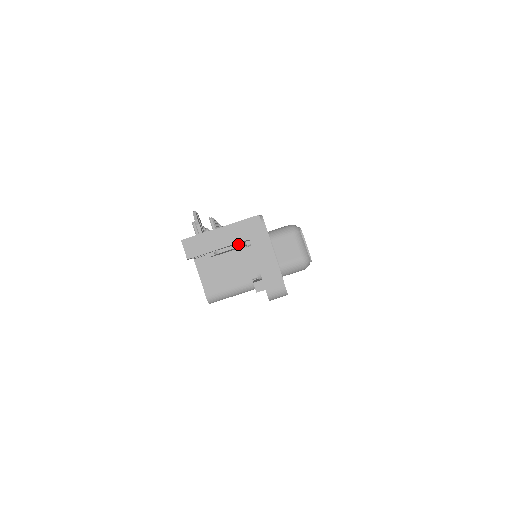
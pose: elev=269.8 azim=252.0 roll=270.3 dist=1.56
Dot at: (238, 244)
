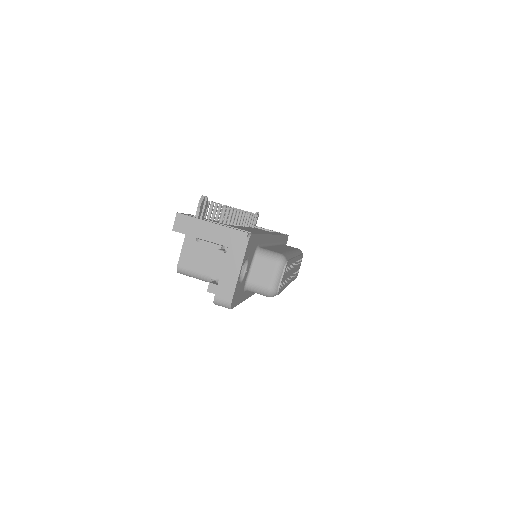
Dot at: (217, 245)
